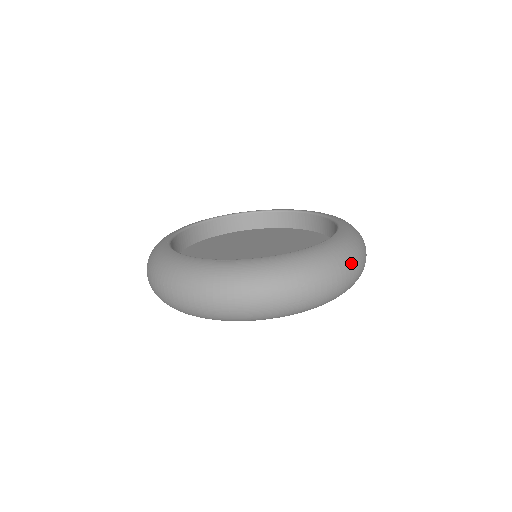
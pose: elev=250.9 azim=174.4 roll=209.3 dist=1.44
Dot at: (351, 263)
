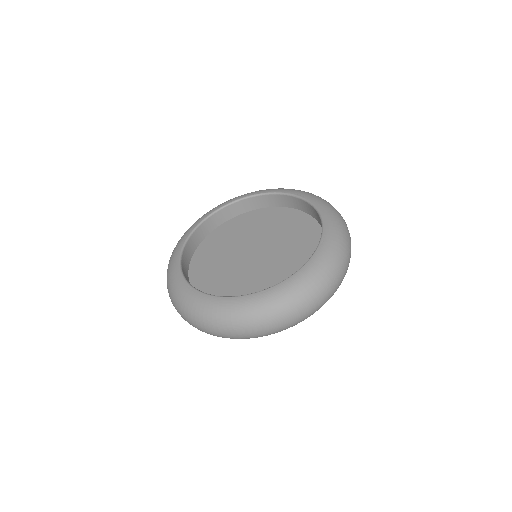
Dot at: (291, 312)
